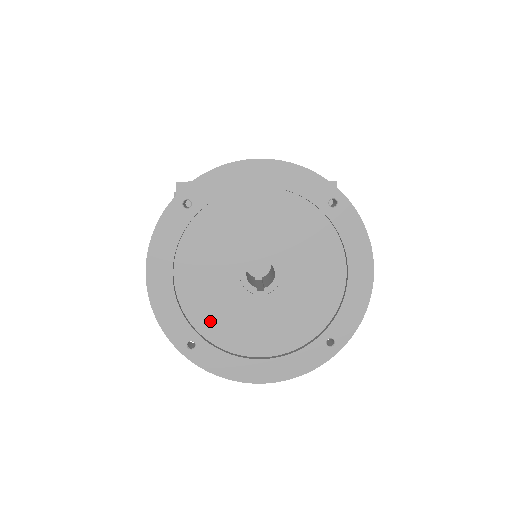
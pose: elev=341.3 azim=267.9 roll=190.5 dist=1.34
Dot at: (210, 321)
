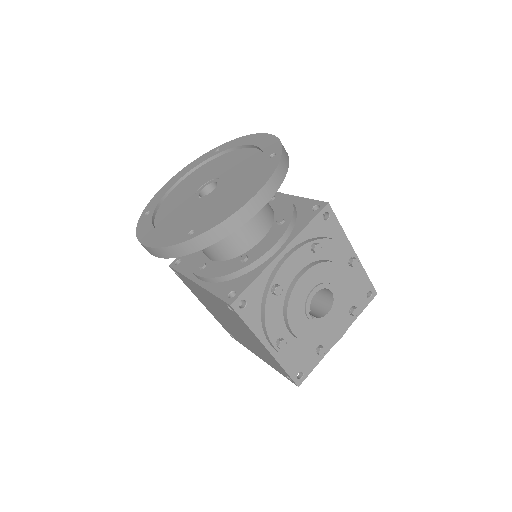
Dot at: (167, 207)
